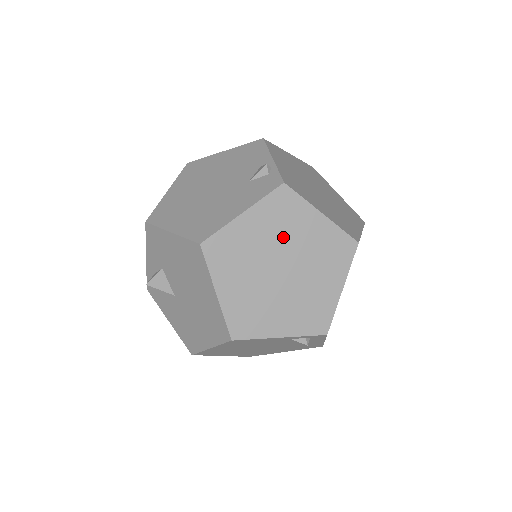
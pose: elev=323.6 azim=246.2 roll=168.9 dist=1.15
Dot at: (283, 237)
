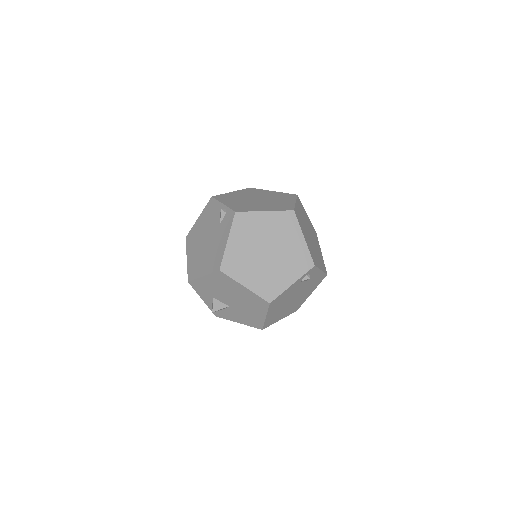
Dot at: (255, 237)
